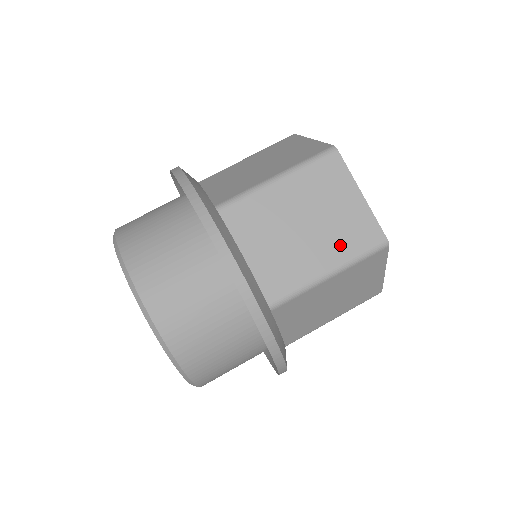
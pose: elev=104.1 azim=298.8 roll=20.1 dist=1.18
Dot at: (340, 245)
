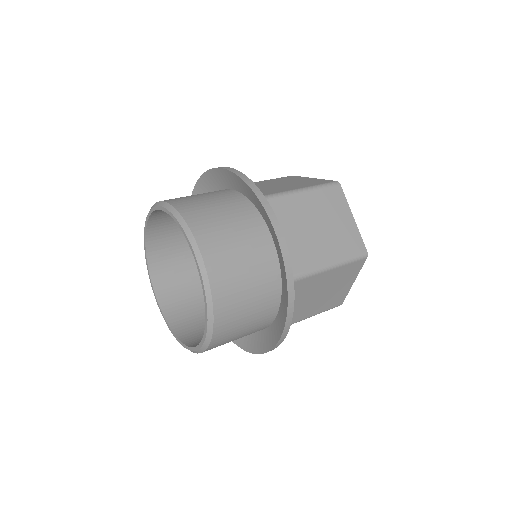
Dot at: (304, 185)
